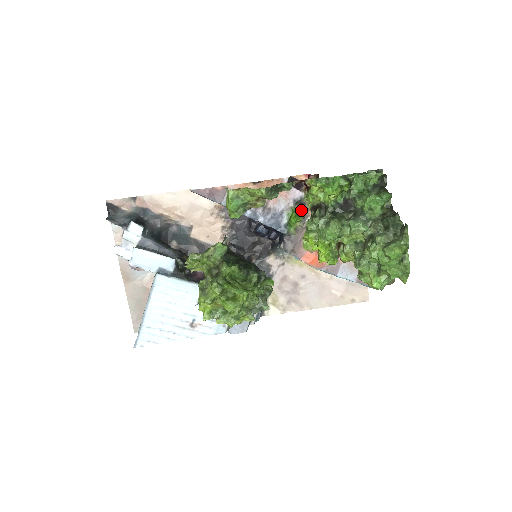
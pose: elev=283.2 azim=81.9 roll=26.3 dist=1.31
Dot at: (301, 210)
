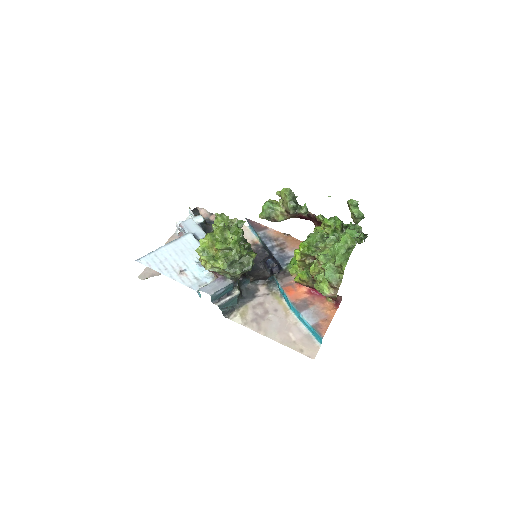
Dot at: occluded
